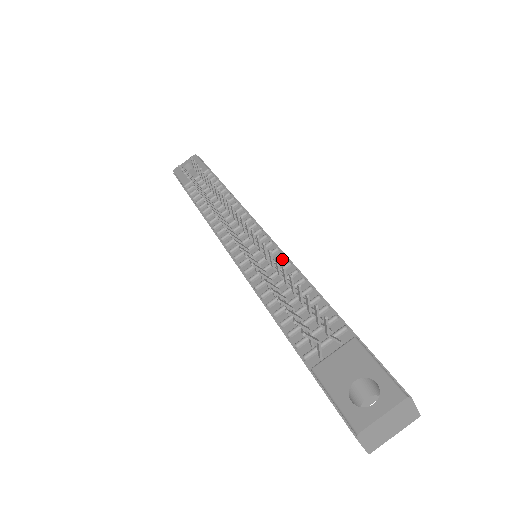
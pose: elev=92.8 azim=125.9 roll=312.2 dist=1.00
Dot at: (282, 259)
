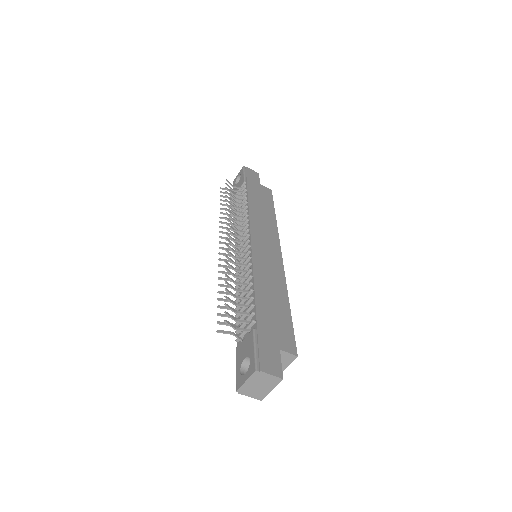
Dot at: (249, 266)
